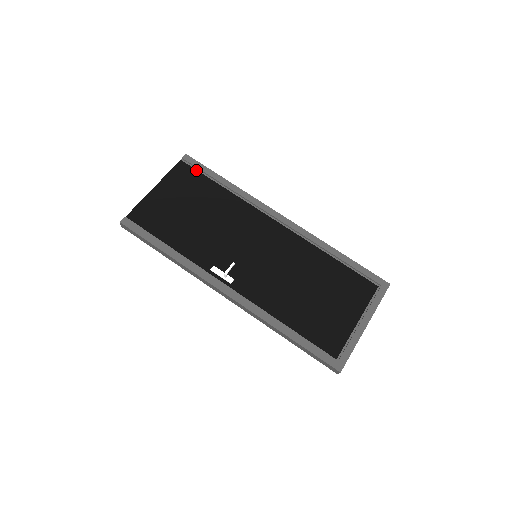
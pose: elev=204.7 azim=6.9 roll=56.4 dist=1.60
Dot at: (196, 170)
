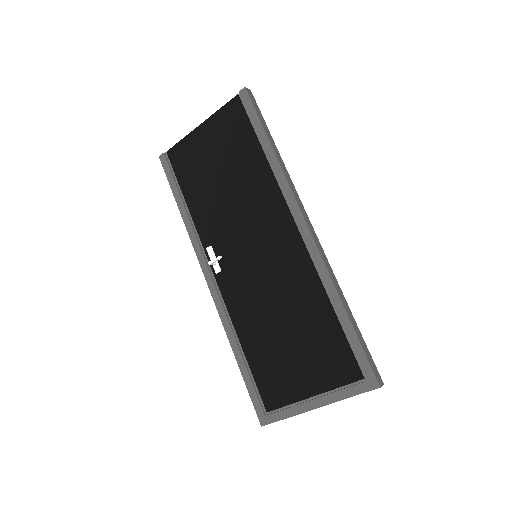
Dot at: (247, 115)
